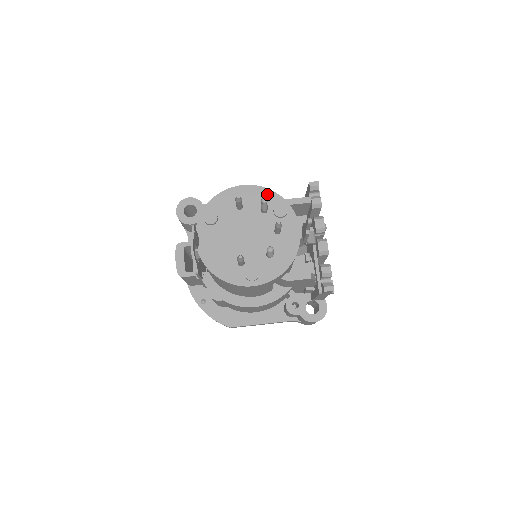
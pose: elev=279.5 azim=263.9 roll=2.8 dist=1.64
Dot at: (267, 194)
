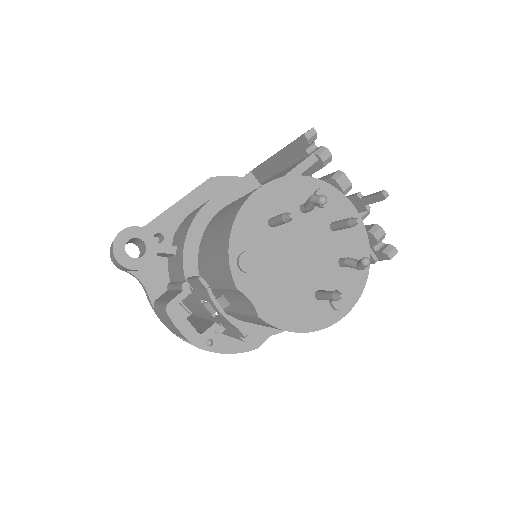
Dot at: (294, 184)
